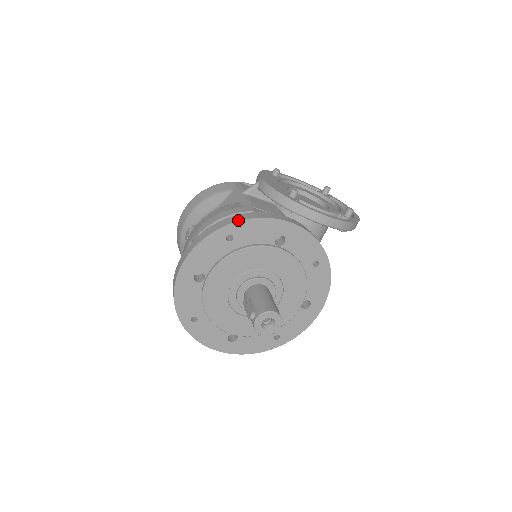
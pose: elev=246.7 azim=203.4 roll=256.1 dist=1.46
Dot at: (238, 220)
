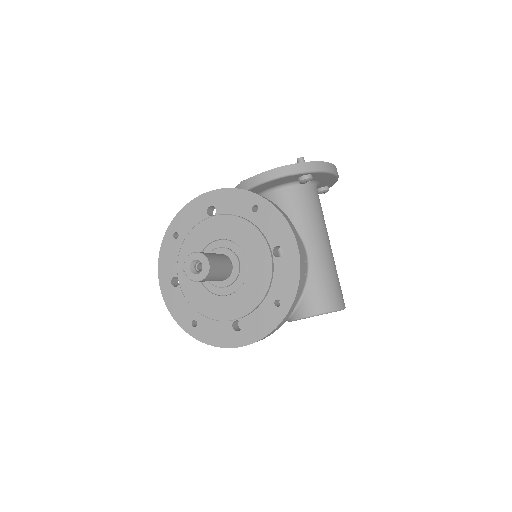
Dot at: (174, 219)
